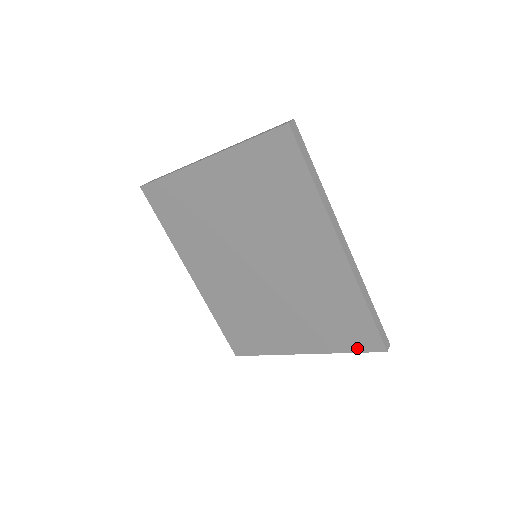
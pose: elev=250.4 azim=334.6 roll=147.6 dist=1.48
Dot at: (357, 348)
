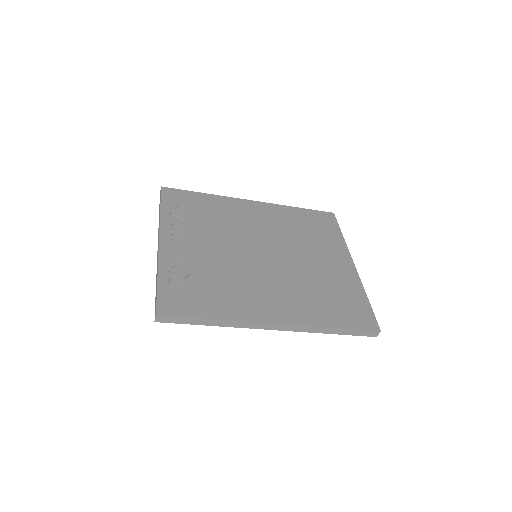
Dot at: occluded
